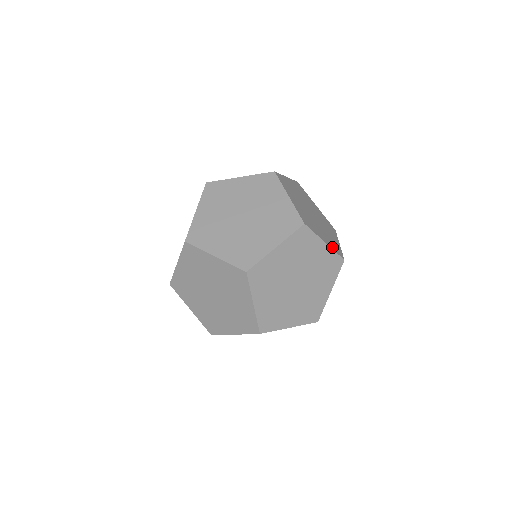
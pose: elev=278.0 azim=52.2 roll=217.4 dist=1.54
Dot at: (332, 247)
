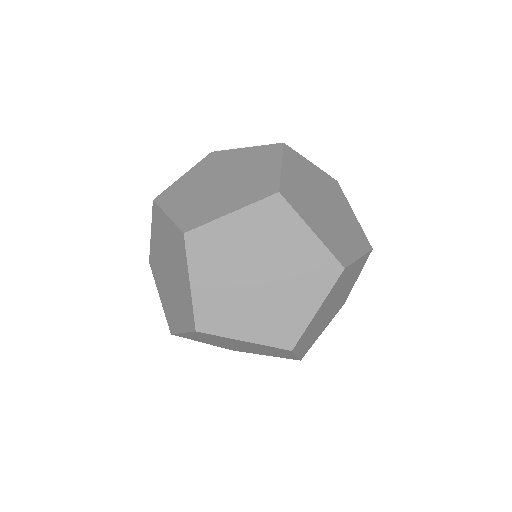
Dot at: occluded
